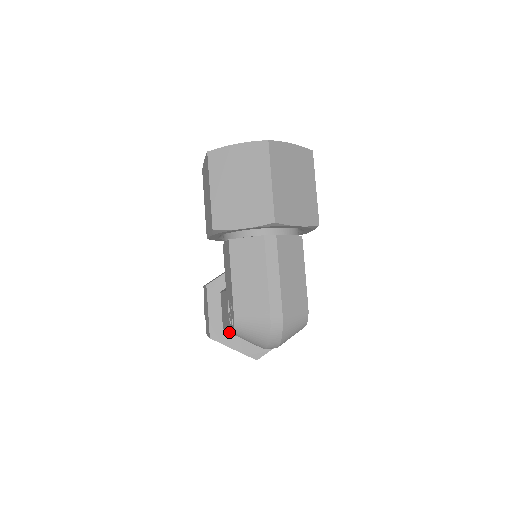
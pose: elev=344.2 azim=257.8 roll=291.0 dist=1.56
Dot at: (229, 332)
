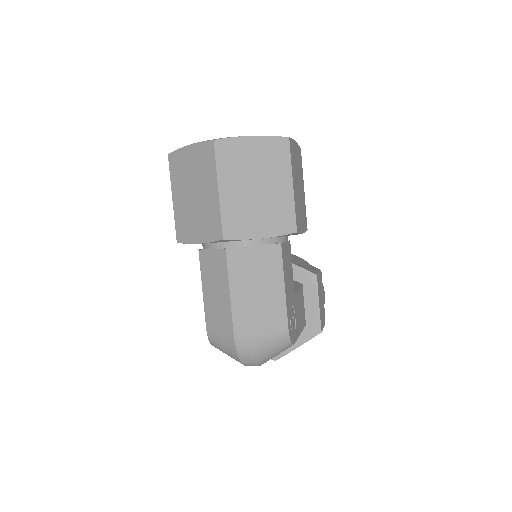
Dot at: occluded
